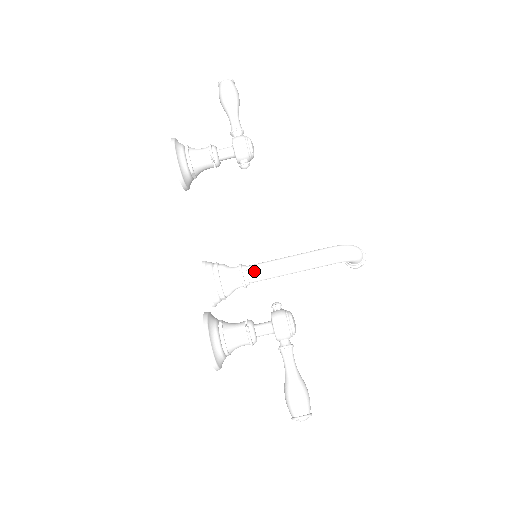
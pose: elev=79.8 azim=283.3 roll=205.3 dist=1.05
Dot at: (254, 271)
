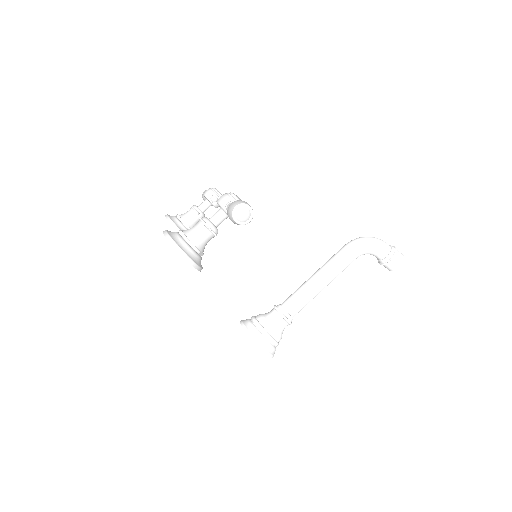
Dot at: (286, 300)
